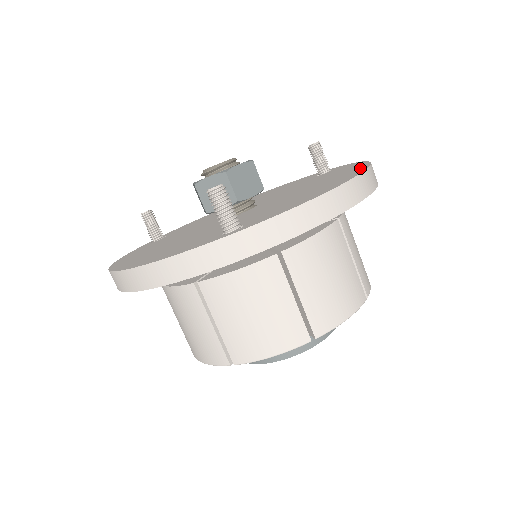
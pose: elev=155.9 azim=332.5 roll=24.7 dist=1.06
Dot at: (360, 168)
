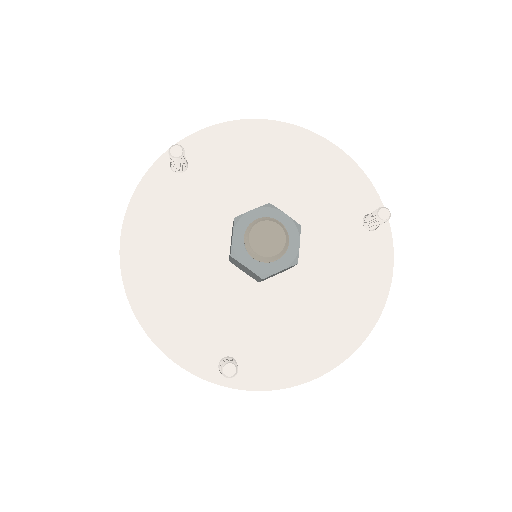
Dot at: (365, 325)
